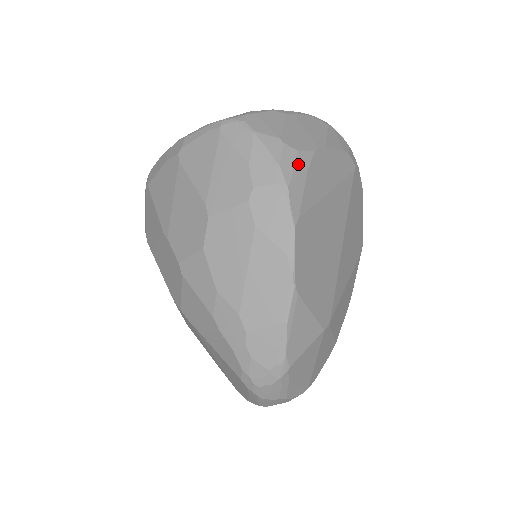
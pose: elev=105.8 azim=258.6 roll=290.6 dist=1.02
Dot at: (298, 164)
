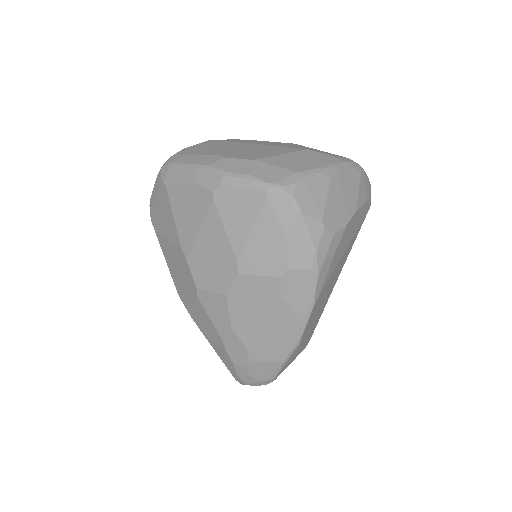
Dot at: (331, 246)
